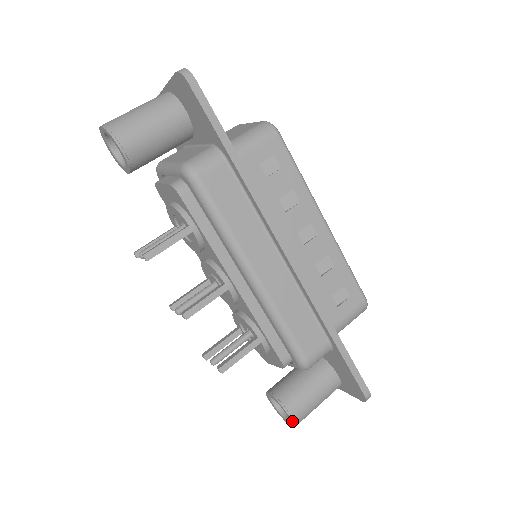
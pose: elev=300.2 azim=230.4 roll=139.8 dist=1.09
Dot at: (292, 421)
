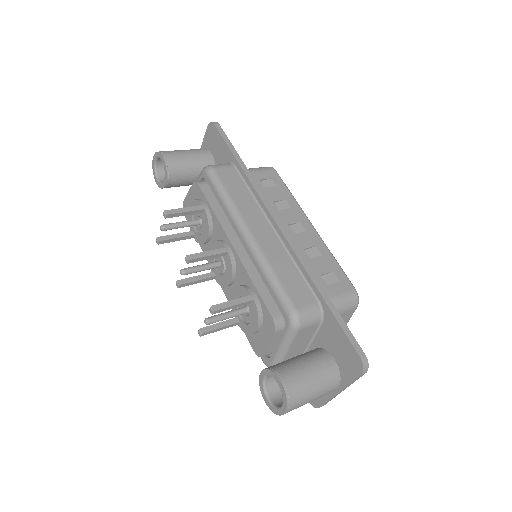
Dot at: (283, 388)
